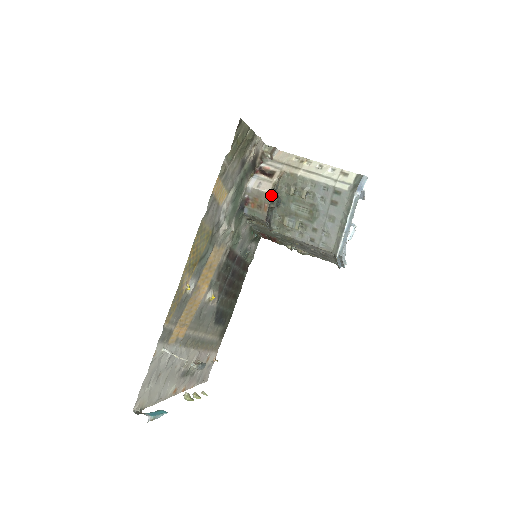
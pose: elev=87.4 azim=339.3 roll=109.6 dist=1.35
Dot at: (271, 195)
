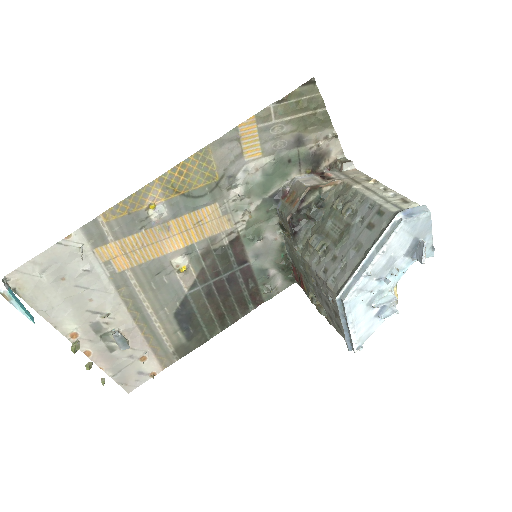
Dot at: (314, 200)
